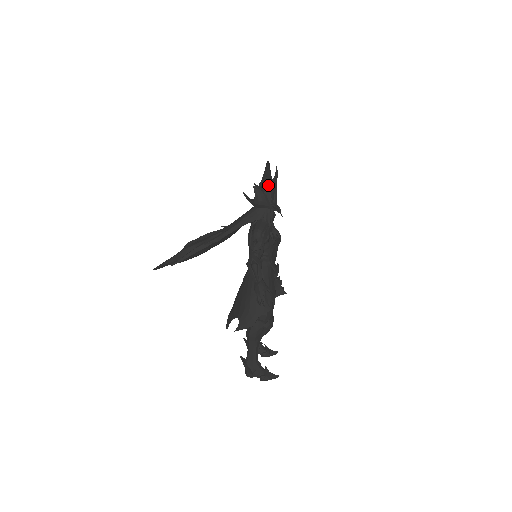
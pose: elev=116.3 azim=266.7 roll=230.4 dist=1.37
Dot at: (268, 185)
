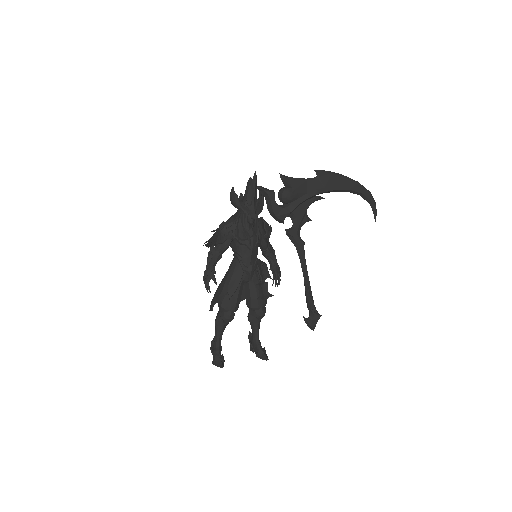
Dot at: (247, 188)
